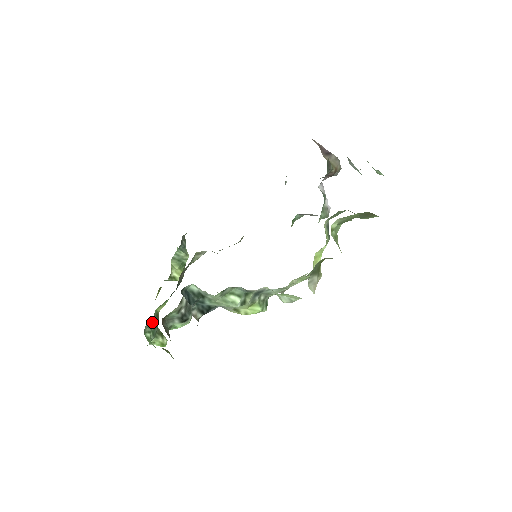
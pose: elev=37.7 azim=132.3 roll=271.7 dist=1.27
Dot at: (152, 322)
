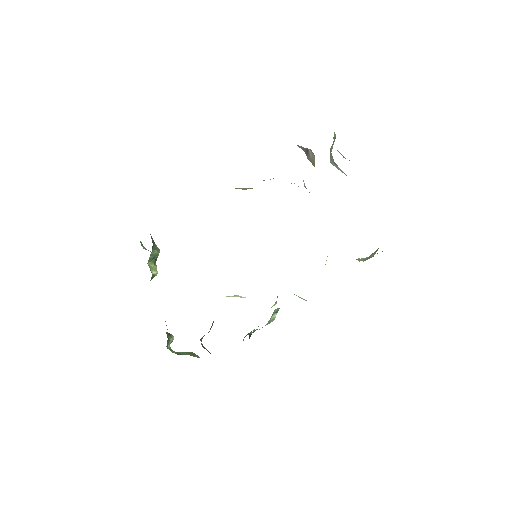
Dot at: occluded
